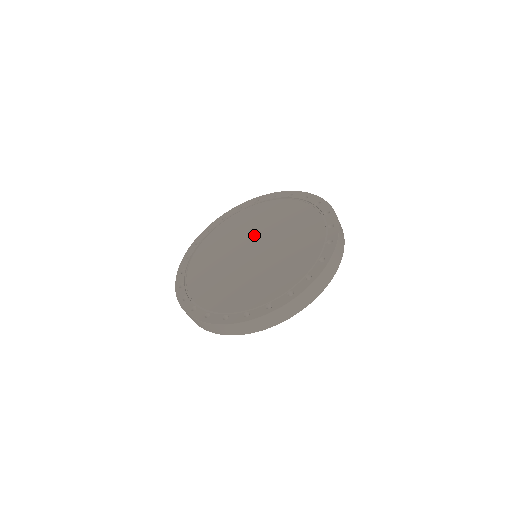
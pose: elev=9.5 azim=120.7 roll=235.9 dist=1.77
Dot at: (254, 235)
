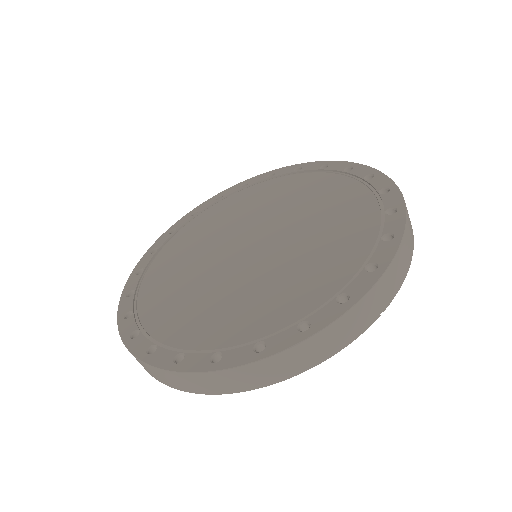
Dot at: (266, 221)
